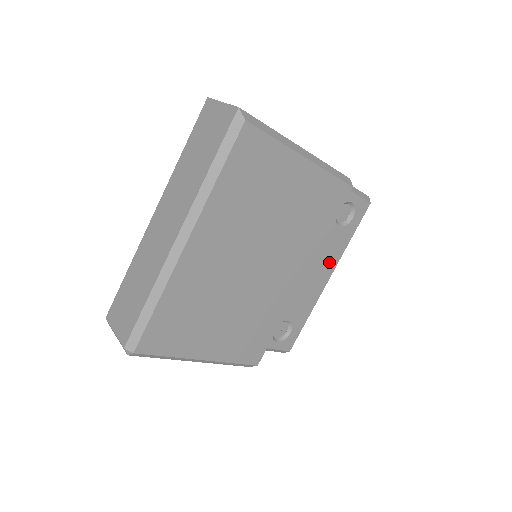
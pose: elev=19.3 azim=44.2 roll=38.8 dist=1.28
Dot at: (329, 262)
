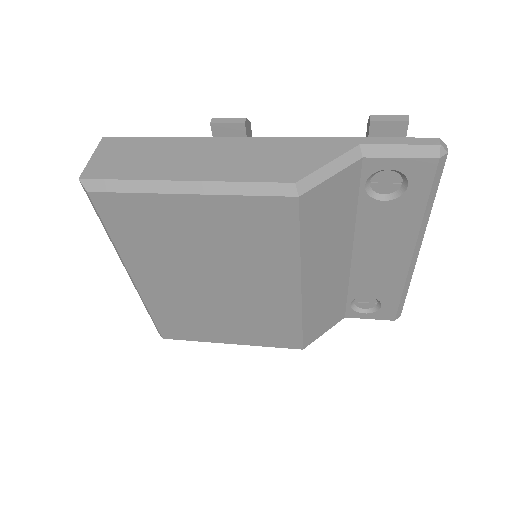
Dot at: (397, 240)
